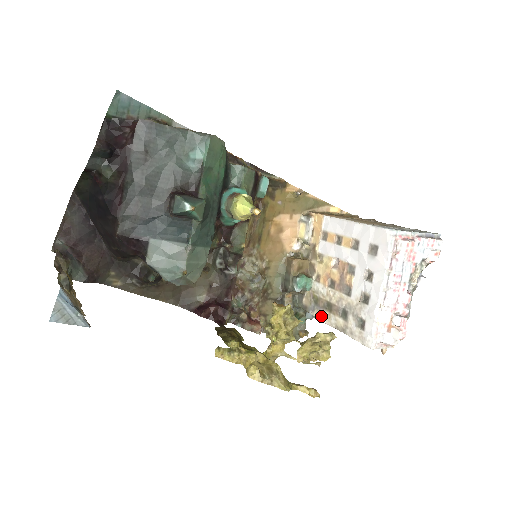
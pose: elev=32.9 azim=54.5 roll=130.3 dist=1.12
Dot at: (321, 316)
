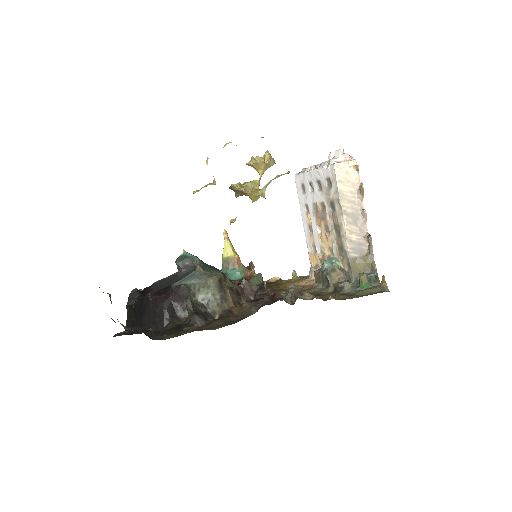
Dot at: (344, 238)
